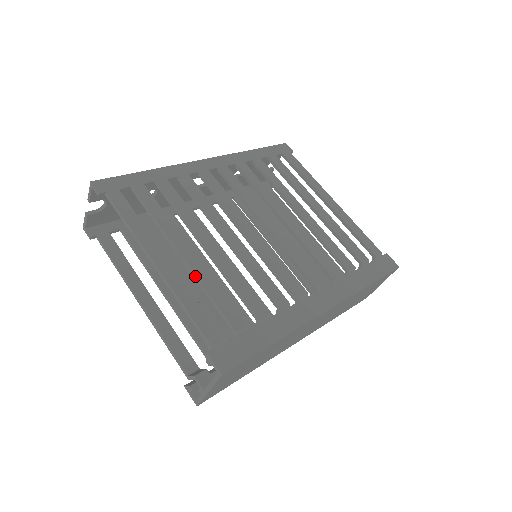
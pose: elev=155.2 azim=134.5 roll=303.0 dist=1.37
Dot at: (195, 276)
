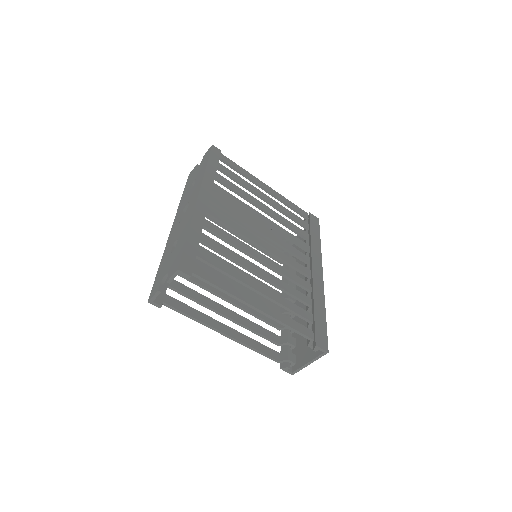
Dot at: (274, 301)
